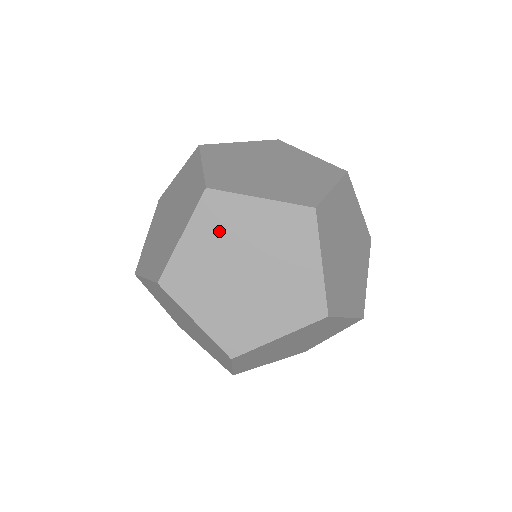
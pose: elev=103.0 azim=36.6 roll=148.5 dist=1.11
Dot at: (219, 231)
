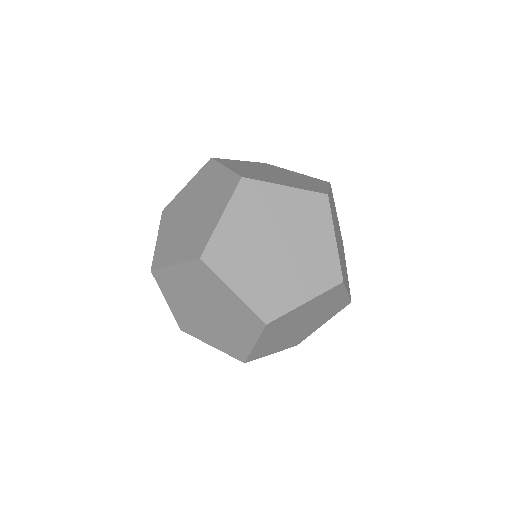
Dot at: (240, 166)
